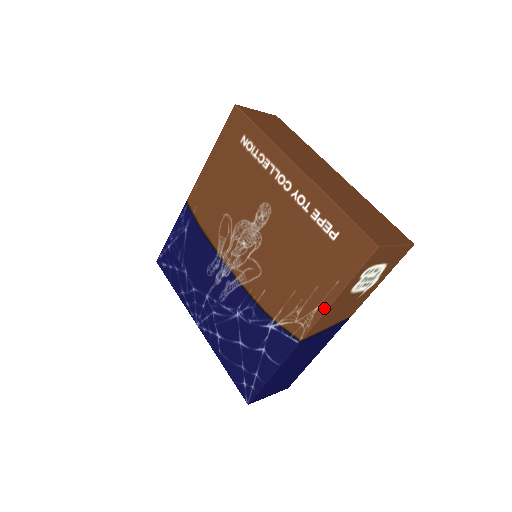
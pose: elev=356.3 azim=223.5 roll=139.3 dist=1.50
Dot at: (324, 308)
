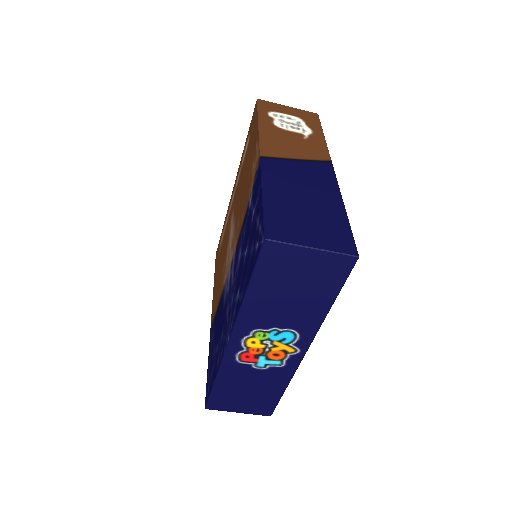
Dot at: (258, 135)
